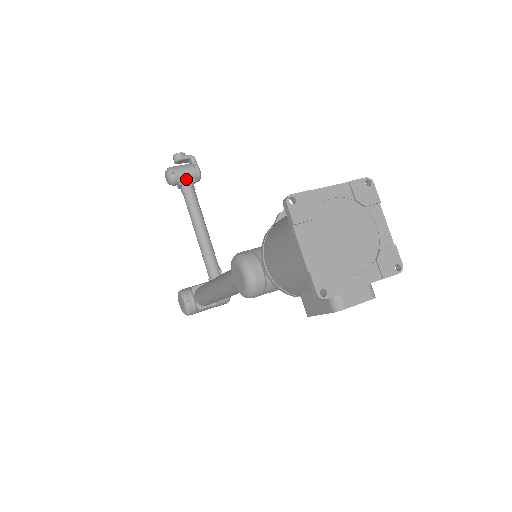
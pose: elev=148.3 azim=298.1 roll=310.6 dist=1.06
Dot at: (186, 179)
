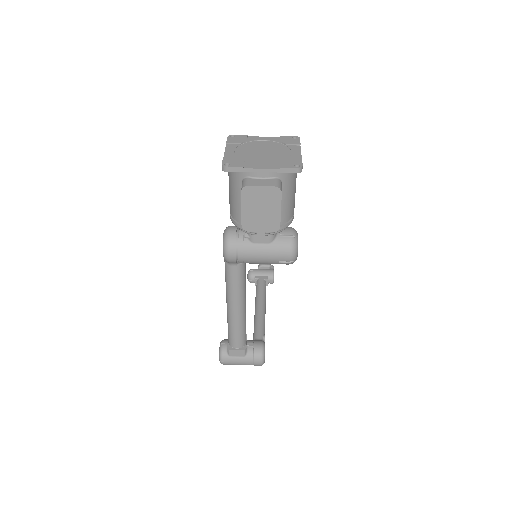
Dot at: (261, 276)
